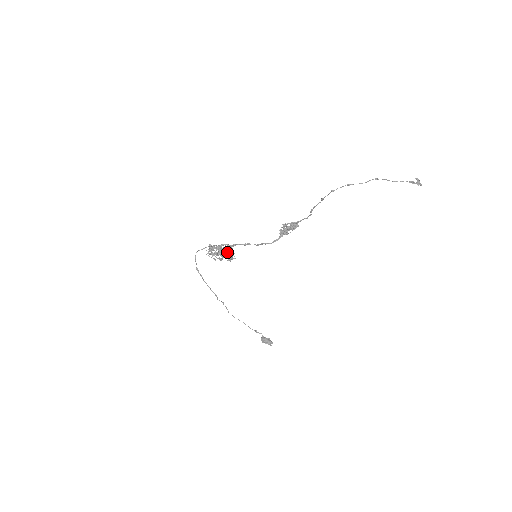
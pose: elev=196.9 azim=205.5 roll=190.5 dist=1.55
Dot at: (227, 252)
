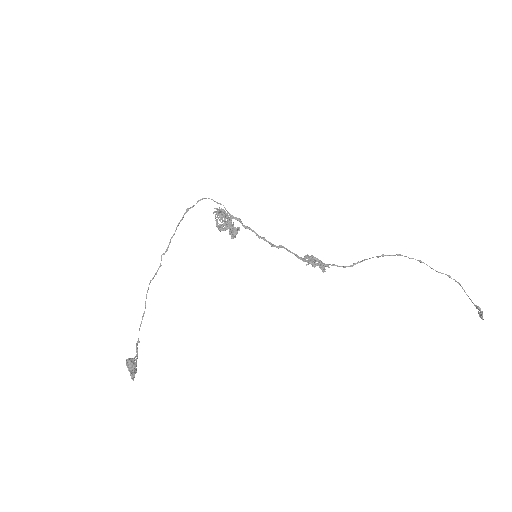
Dot at: (229, 231)
